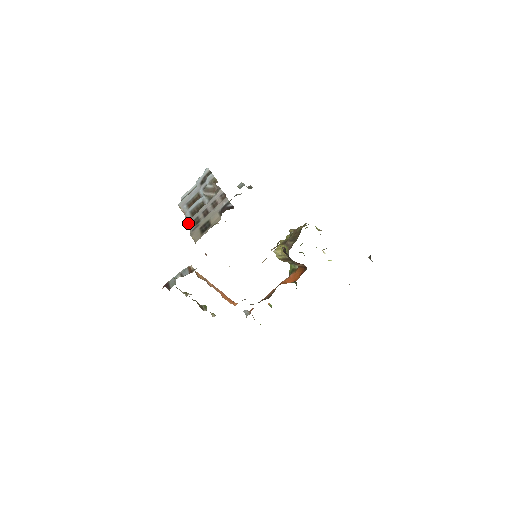
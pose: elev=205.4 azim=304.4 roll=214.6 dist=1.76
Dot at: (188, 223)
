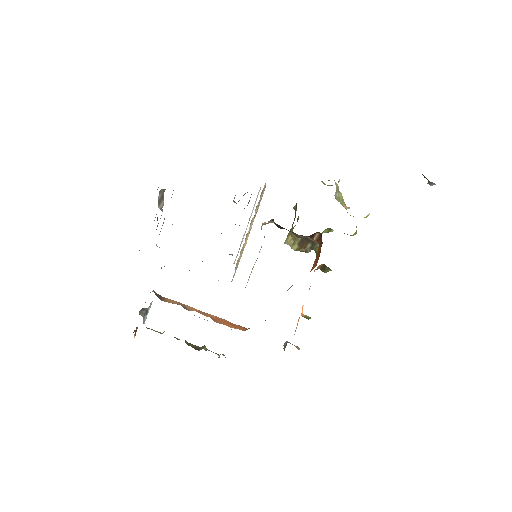
Dot at: occluded
